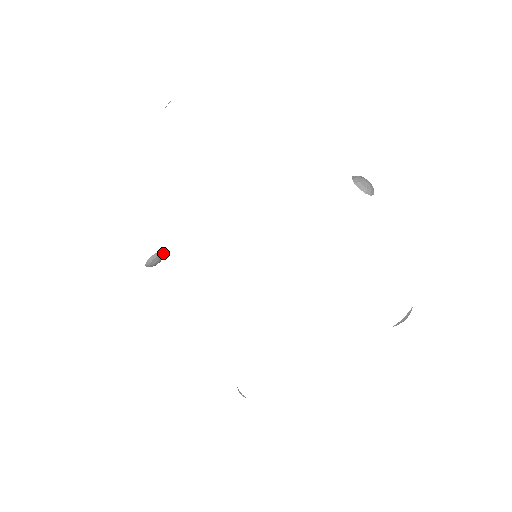
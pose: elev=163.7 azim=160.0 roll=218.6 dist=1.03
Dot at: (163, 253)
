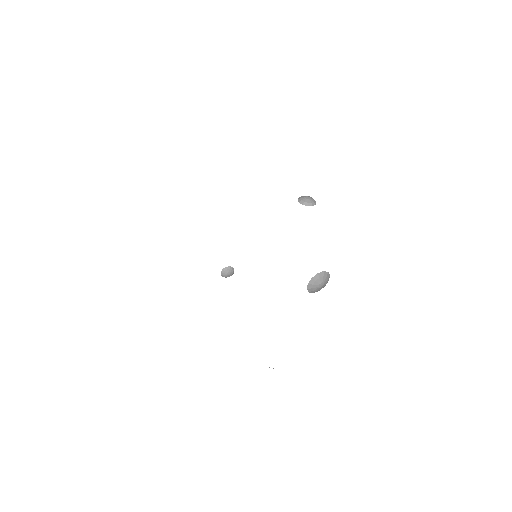
Dot at: (233, 268)
